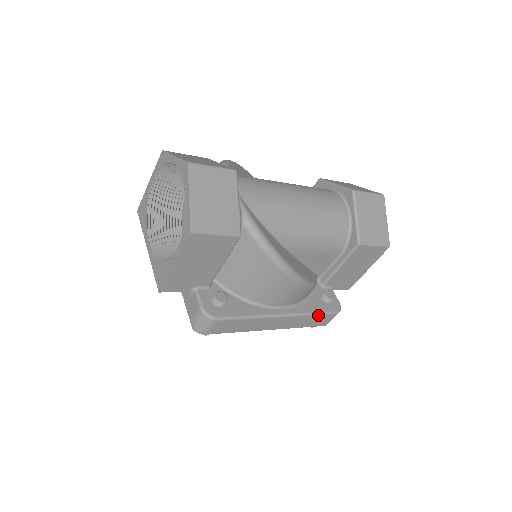
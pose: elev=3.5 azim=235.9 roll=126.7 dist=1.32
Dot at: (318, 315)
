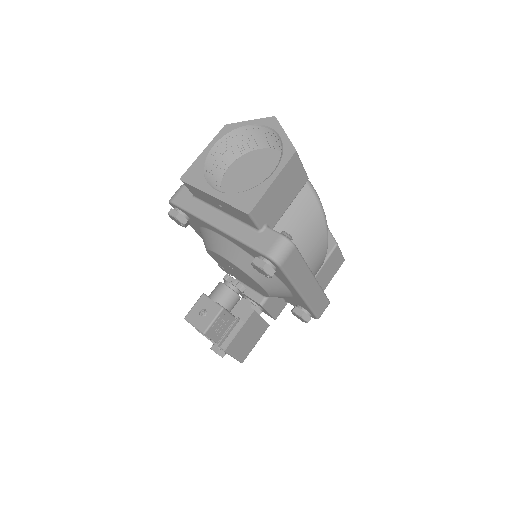
Dot at: (324, 295)
